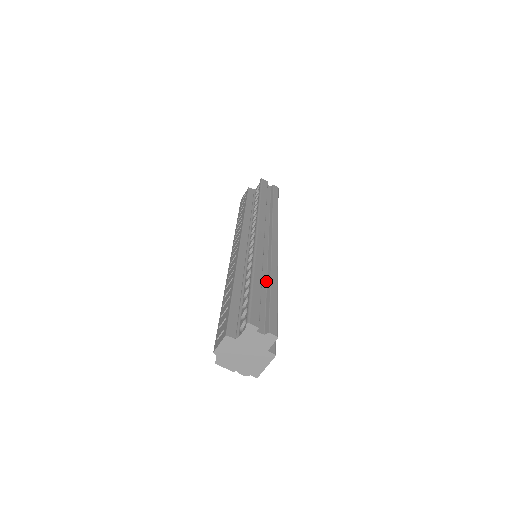
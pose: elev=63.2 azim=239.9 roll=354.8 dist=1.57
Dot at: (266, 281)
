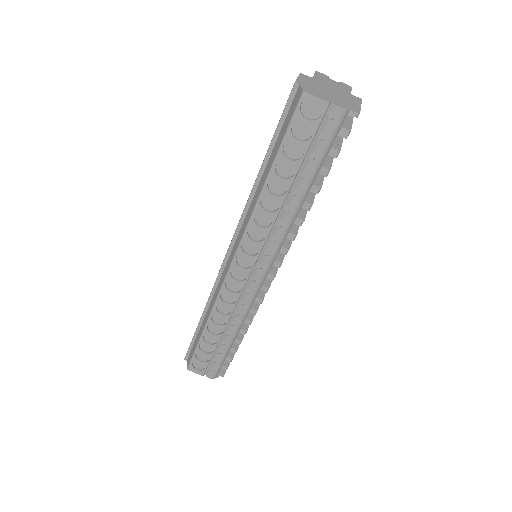
Dot at: occluded
